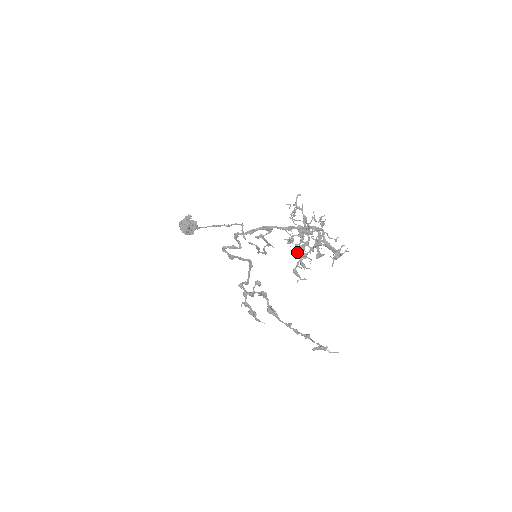
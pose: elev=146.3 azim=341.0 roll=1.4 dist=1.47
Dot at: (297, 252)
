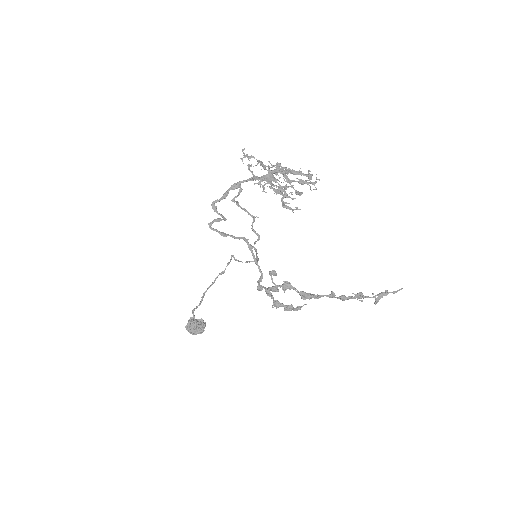
Dot at: (274, 190)
